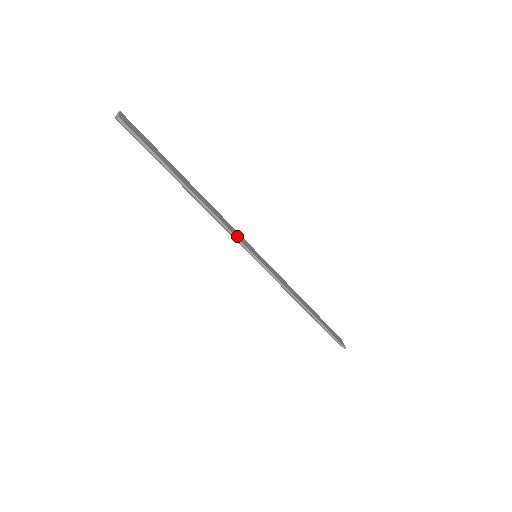
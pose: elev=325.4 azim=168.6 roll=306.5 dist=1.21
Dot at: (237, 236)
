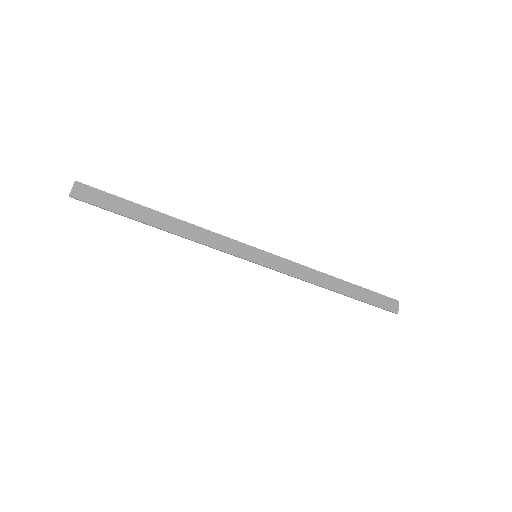
Dot at: (225, 248)
